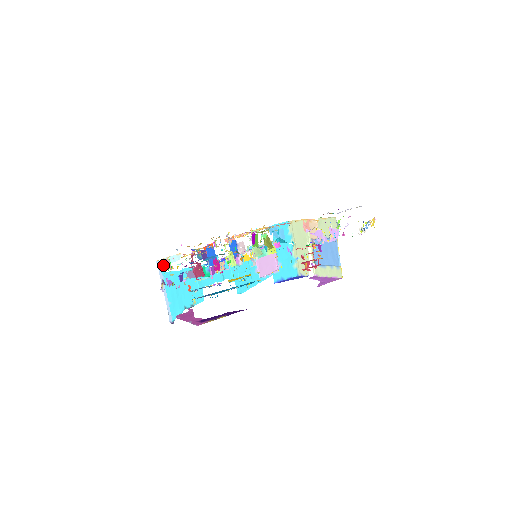
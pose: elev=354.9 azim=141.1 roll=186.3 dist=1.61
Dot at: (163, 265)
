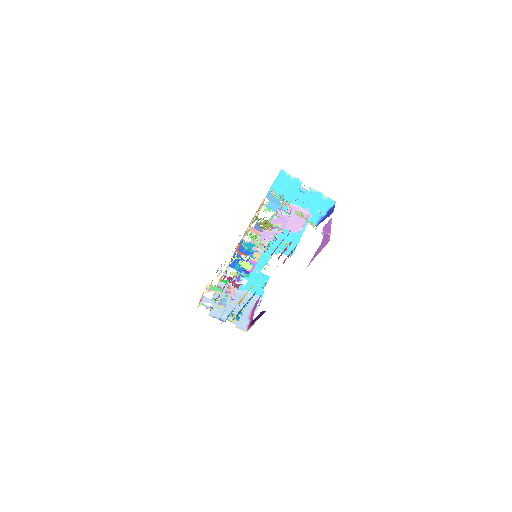
Dot at: occluded
